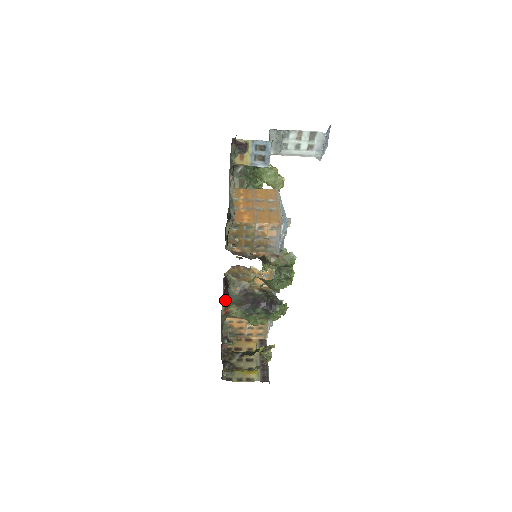
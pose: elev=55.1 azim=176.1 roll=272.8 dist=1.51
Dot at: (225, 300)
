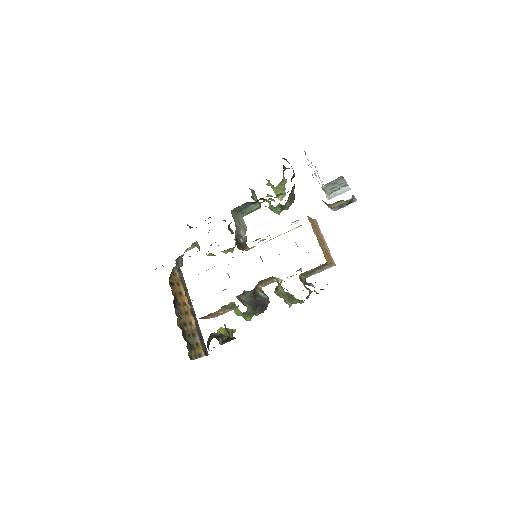
Dot at: occluded
